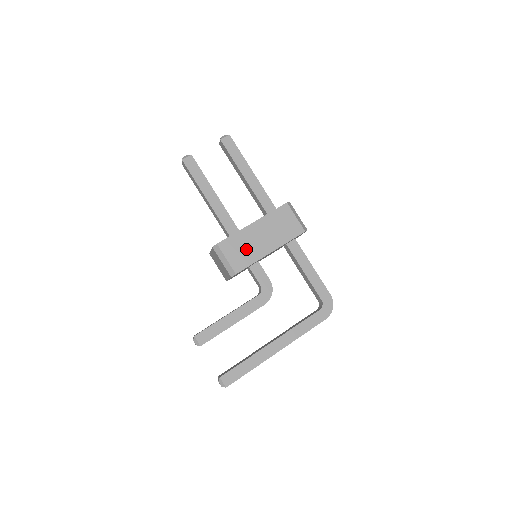
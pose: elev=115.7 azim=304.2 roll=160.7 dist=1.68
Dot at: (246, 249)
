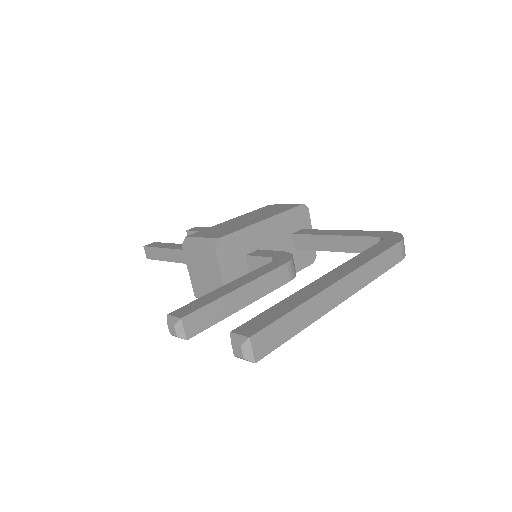
Dot at: (228, 228)
